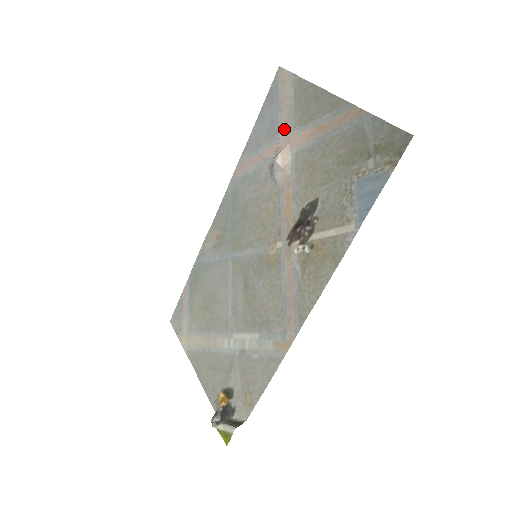
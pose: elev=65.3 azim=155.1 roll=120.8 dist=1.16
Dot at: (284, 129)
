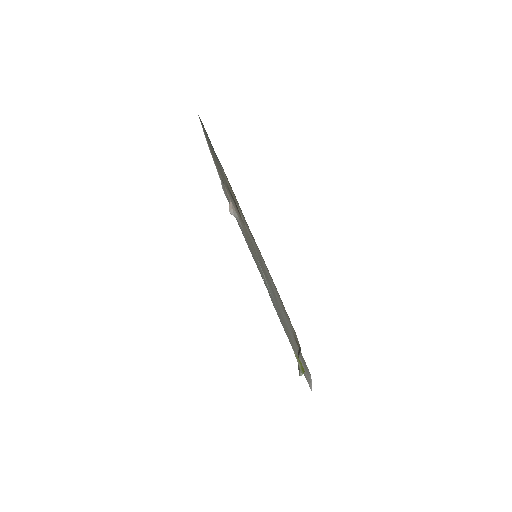
Dot at: (229, 200)
